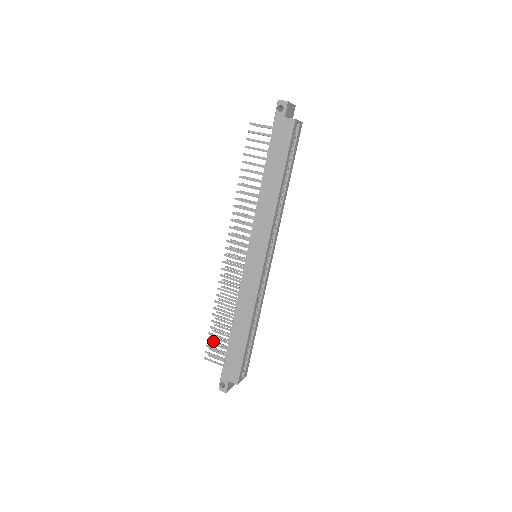
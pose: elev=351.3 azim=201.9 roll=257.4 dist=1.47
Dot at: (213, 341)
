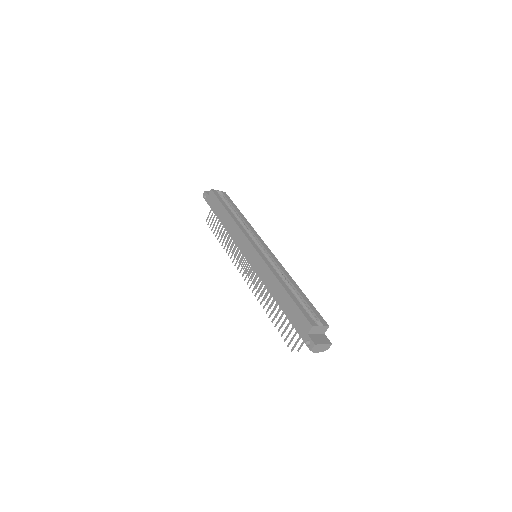
Dot at: (283, 331)
